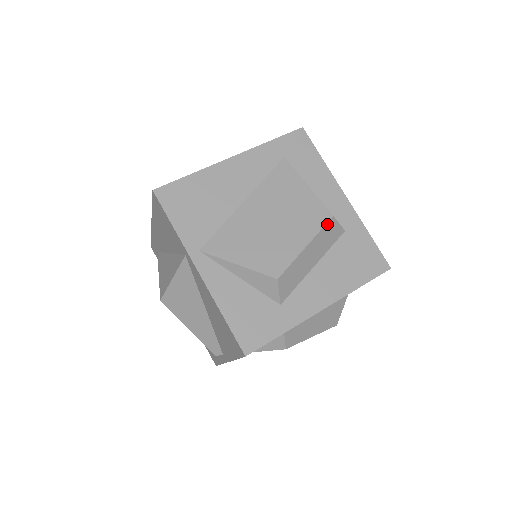
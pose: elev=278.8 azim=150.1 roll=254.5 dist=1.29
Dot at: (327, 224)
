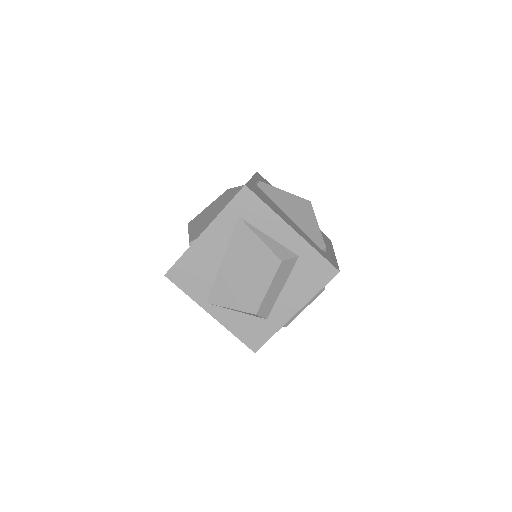
Dot at: (279, 268)
